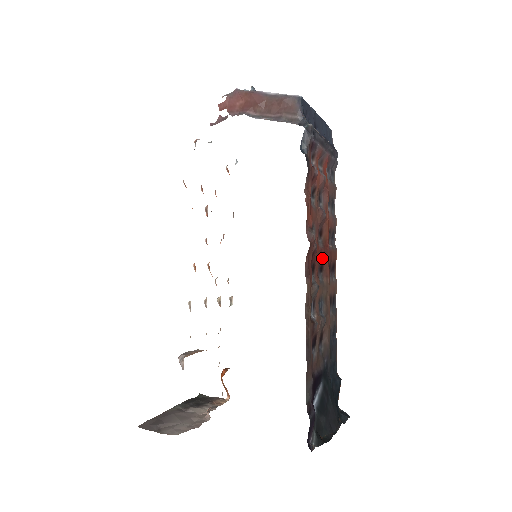
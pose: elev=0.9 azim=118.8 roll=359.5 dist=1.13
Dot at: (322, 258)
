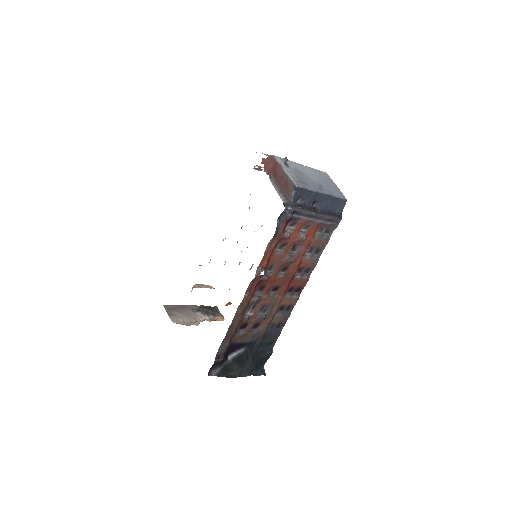
Dot at: (279, 283)
